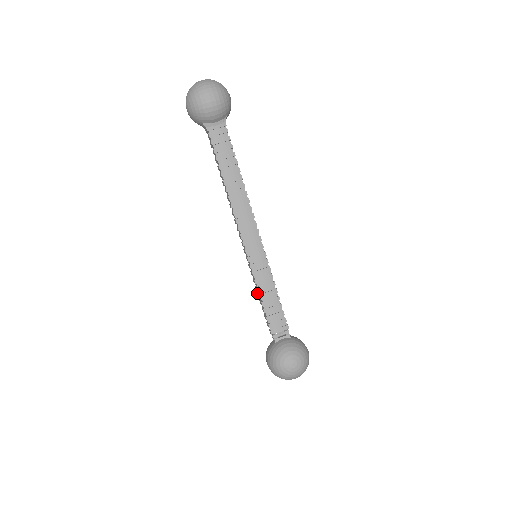
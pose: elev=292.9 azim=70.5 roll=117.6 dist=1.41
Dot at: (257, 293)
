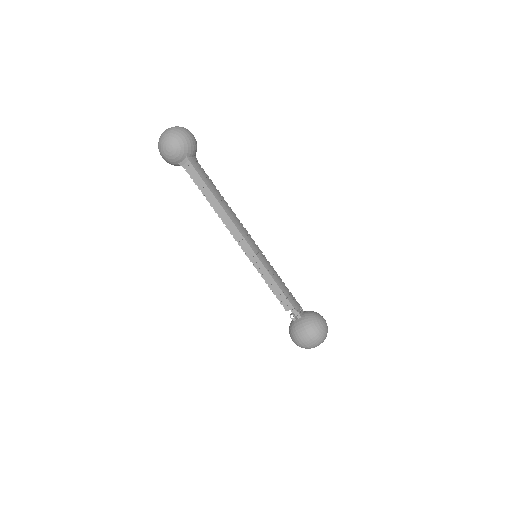
Dot at: (269, 285)
